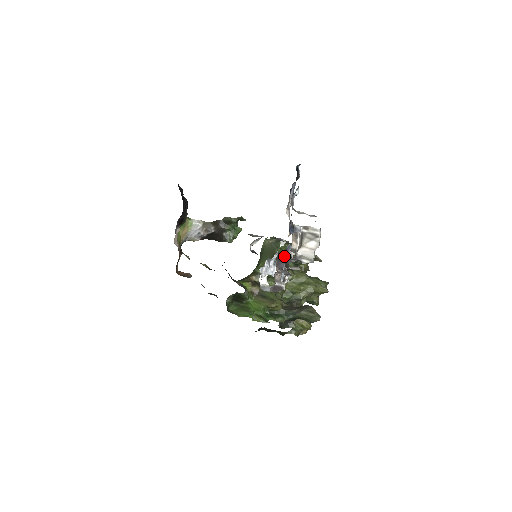
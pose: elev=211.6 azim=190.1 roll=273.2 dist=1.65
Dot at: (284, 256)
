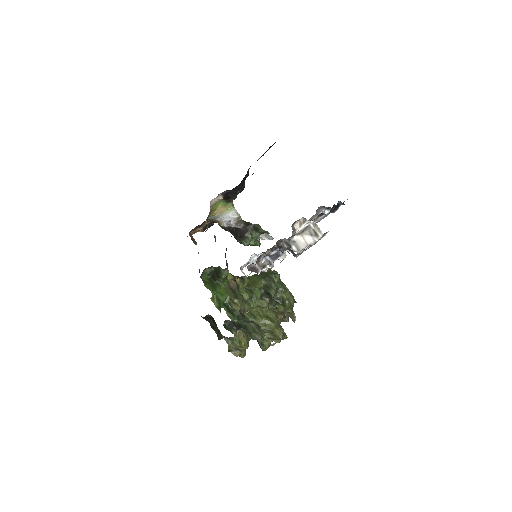
Dot at: (279, 252)
